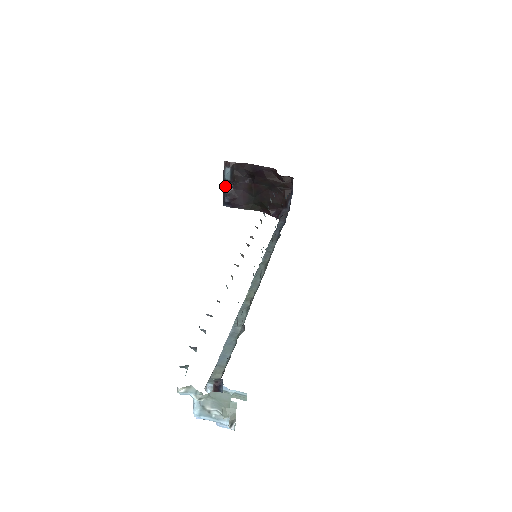
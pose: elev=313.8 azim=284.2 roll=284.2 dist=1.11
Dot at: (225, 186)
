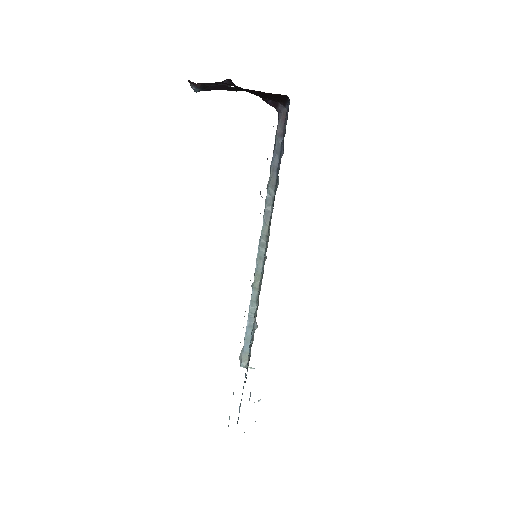
Dot at: occluded
